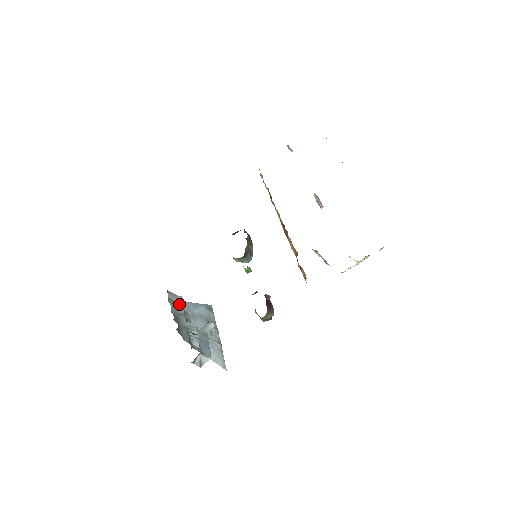
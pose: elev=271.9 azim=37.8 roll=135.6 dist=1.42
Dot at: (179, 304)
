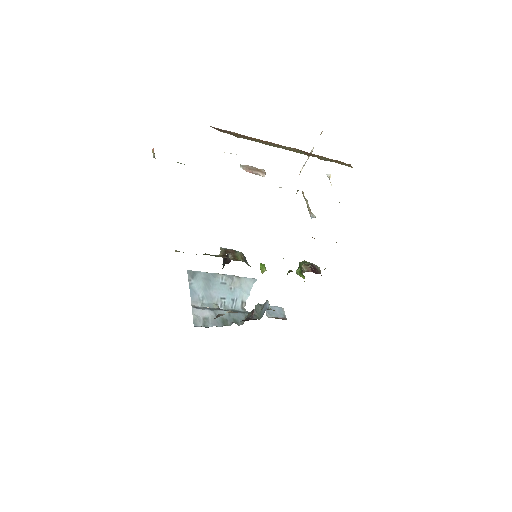
Dot at: (203, 314)
